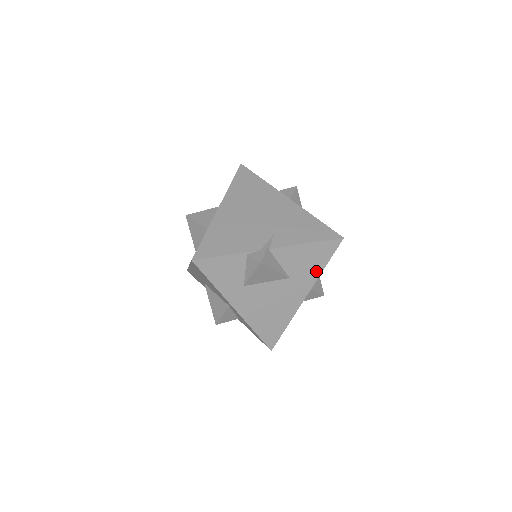
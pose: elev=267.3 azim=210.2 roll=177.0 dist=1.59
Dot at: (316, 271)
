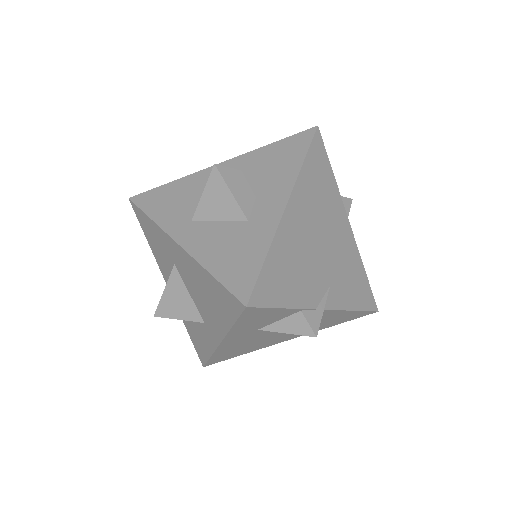
Dot at: (325, 326)
